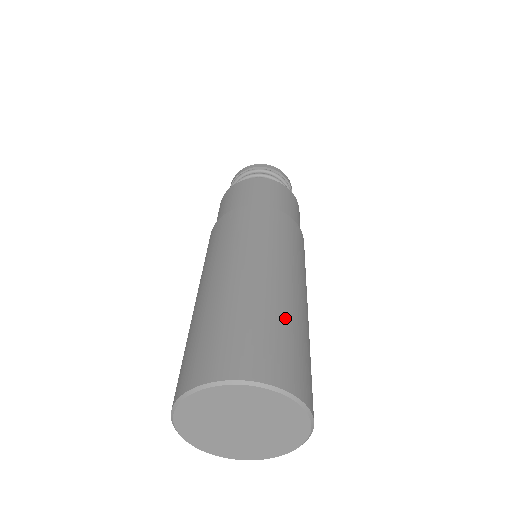
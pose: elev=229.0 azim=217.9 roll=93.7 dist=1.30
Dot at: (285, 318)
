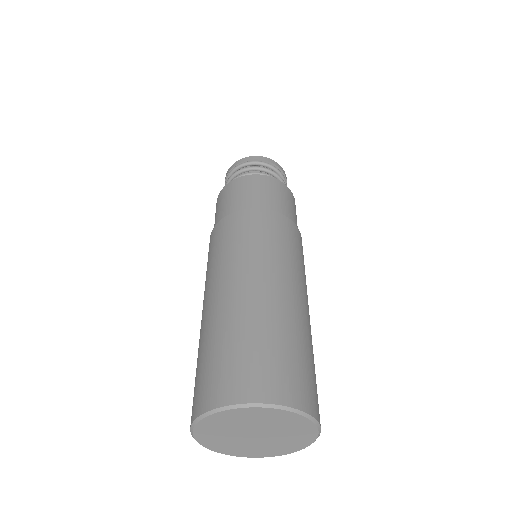
Dot at: occluded
